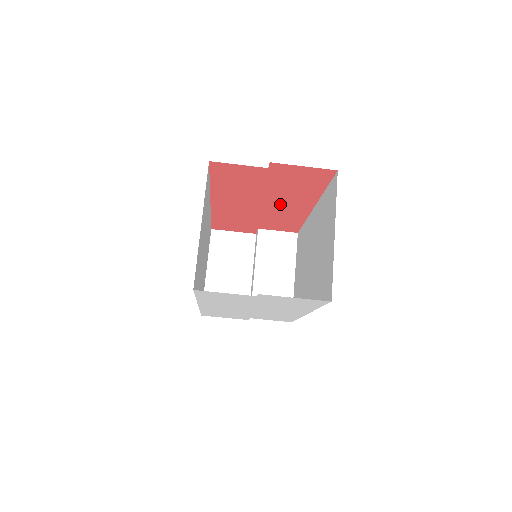
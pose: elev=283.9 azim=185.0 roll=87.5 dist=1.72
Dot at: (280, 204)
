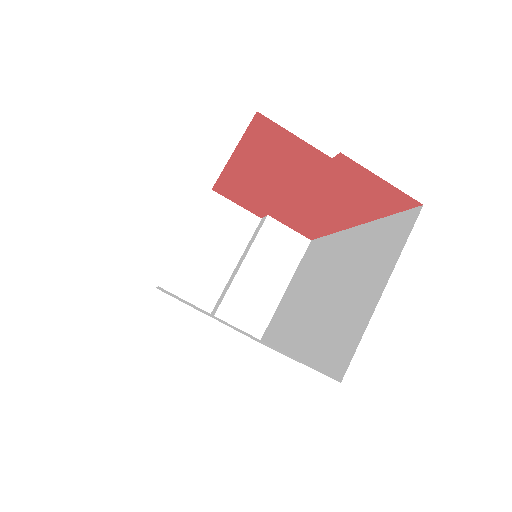
Dot at: (314, 204)
